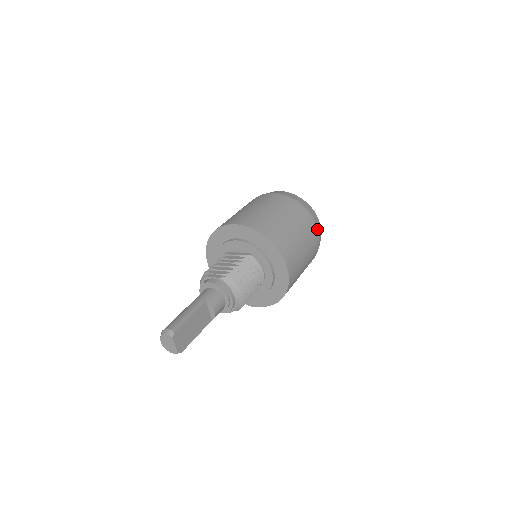
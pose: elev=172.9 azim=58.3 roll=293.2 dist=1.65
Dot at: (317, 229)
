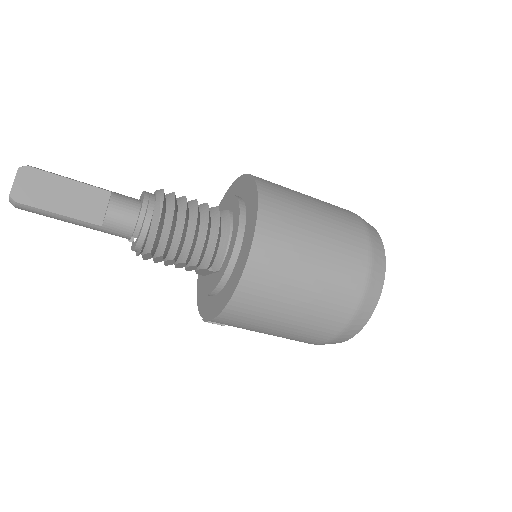
Dot at: (369, 257)
